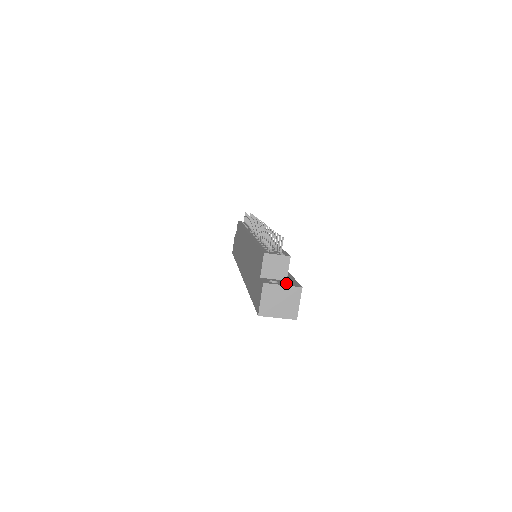
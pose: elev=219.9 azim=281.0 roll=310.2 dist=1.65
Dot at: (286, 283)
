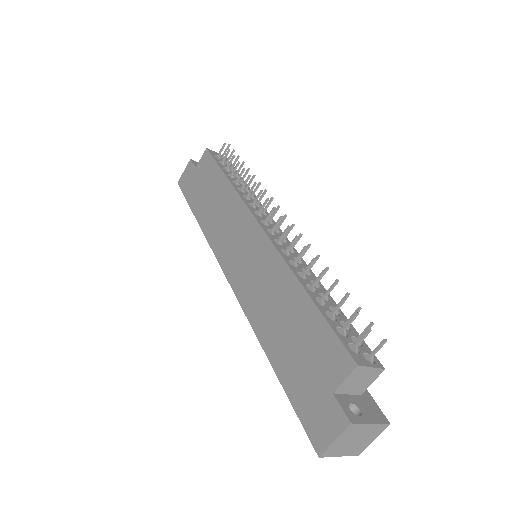
Dot at: (369, 411)
